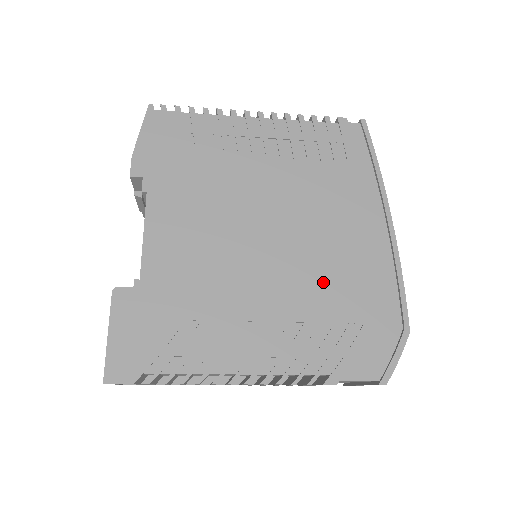
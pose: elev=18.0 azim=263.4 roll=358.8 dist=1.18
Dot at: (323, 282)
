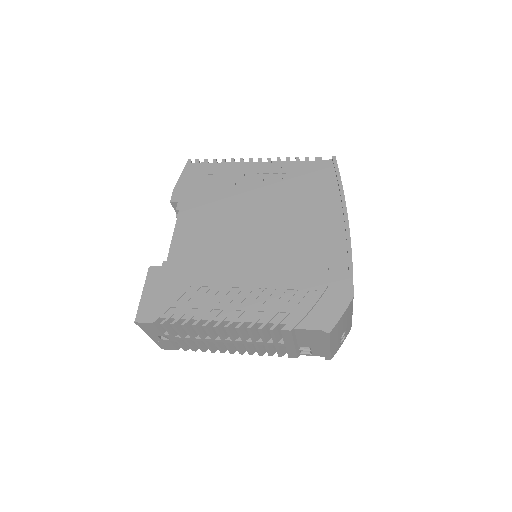
Dot at: (290, 262)
